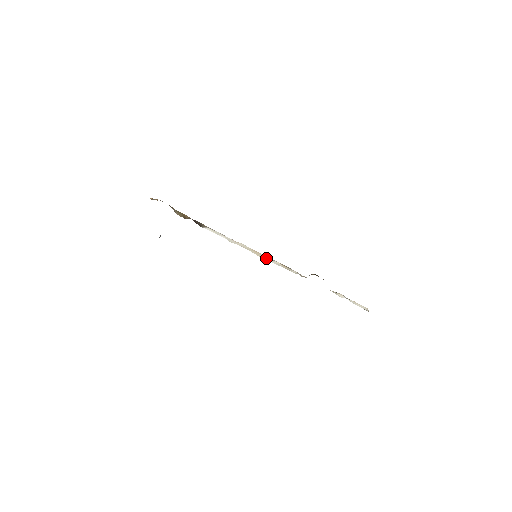
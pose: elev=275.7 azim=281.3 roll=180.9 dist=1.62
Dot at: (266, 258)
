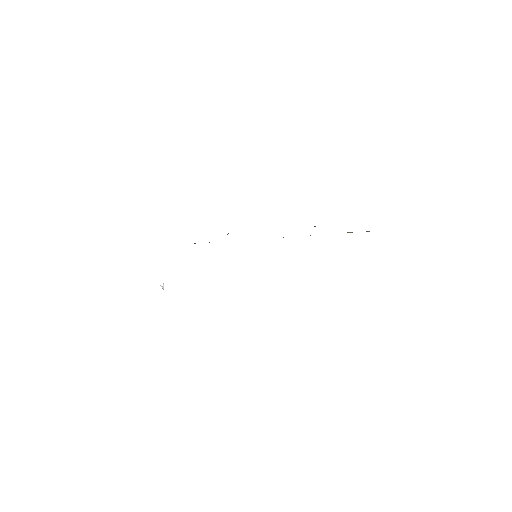
Dot at: occluded
